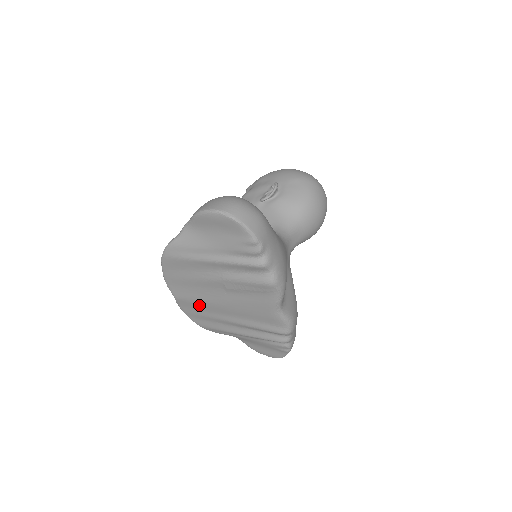
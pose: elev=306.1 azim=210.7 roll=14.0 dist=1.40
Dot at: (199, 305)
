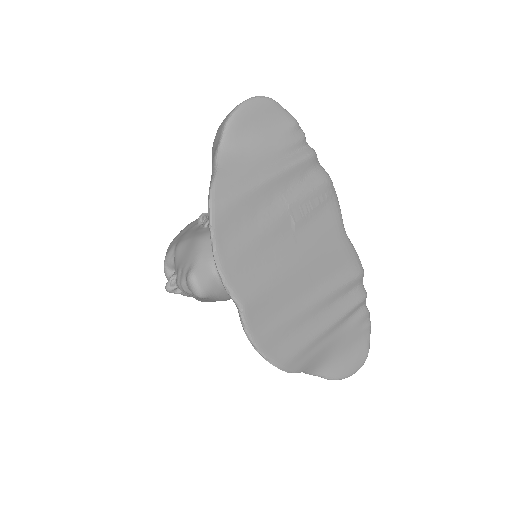
Dot at: (273, 297)
